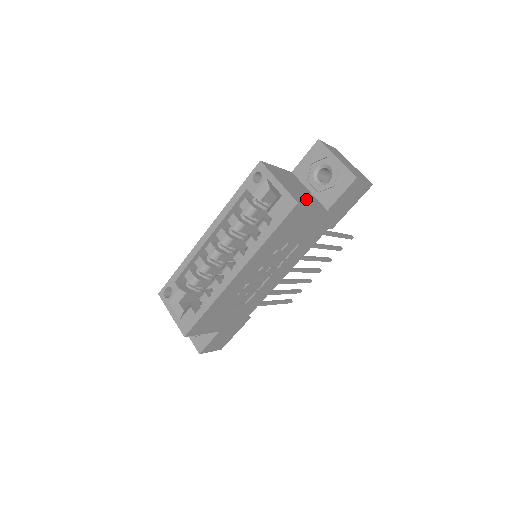
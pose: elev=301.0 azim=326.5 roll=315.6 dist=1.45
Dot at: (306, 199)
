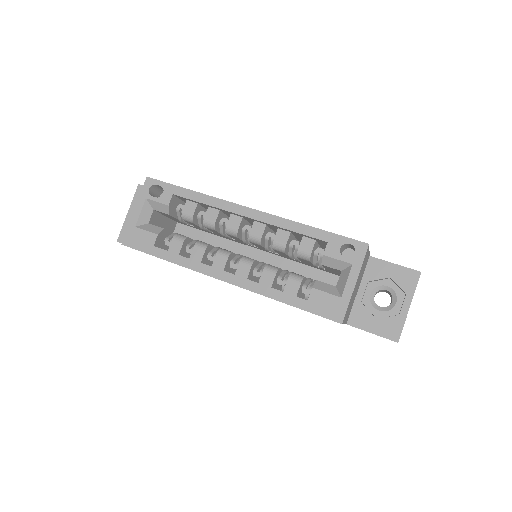
Dot at: (349, 310)
